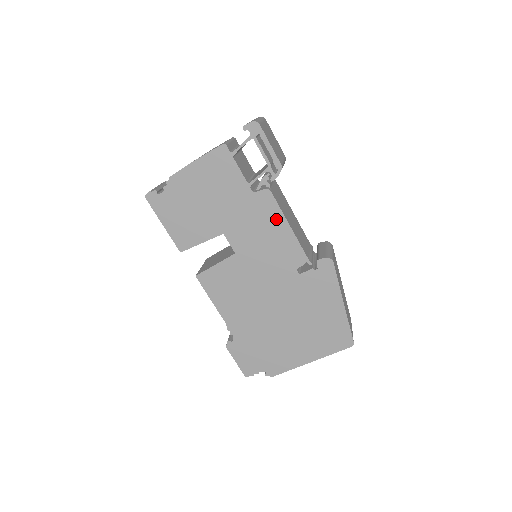
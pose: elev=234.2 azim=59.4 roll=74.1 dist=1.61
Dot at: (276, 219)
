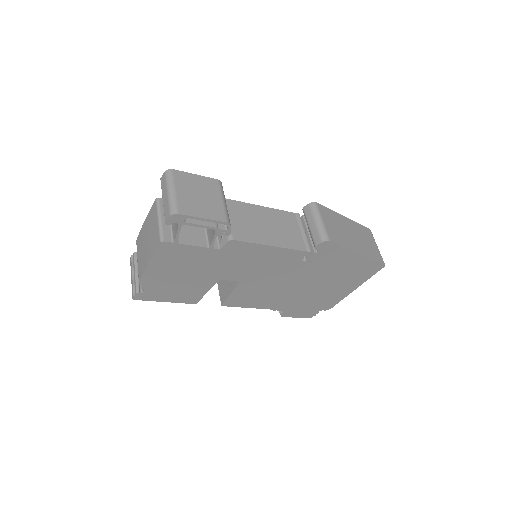
Dot at: (255, 250)
